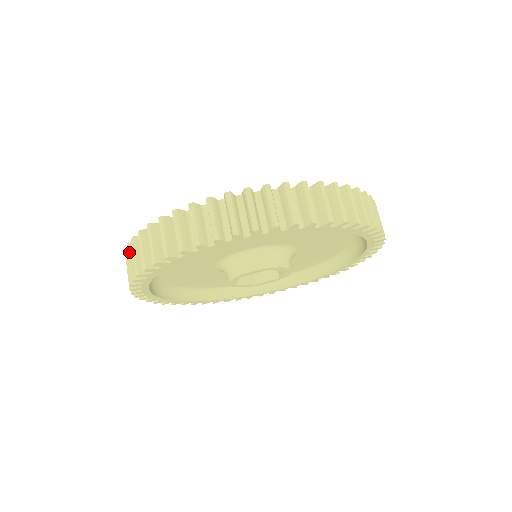
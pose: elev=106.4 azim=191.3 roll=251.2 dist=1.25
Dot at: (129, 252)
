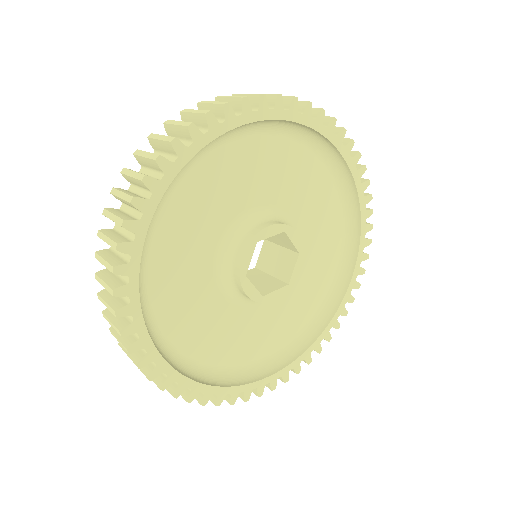
Dot at: (129, 169)
